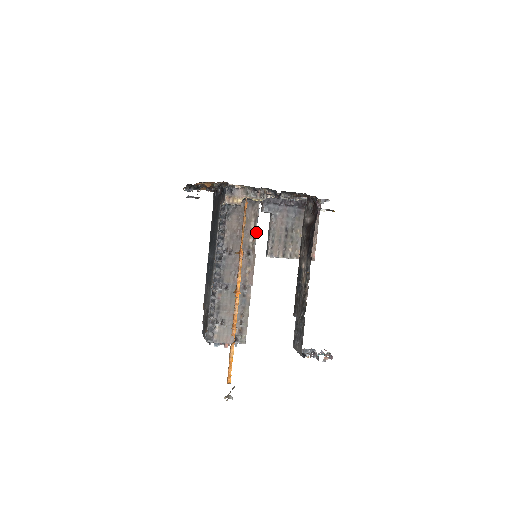
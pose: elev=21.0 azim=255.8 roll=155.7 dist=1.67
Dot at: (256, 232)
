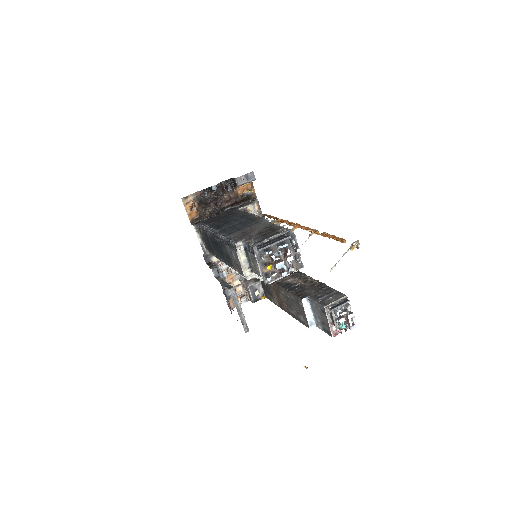
Dot at: occluded
